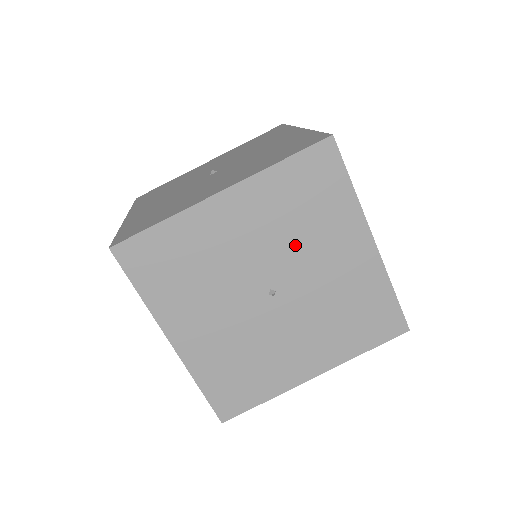
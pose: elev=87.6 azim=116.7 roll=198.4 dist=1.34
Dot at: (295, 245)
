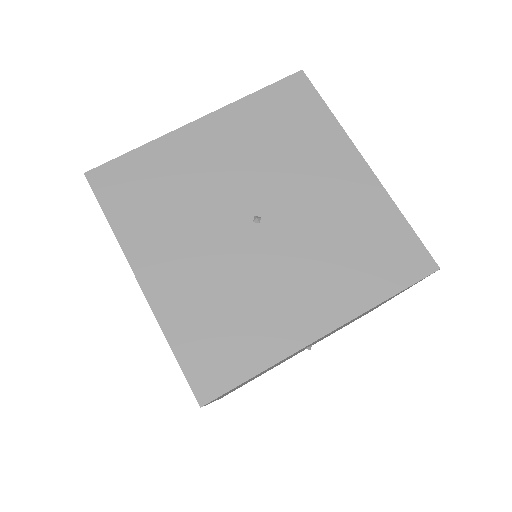
Dot at: (278, 168)
